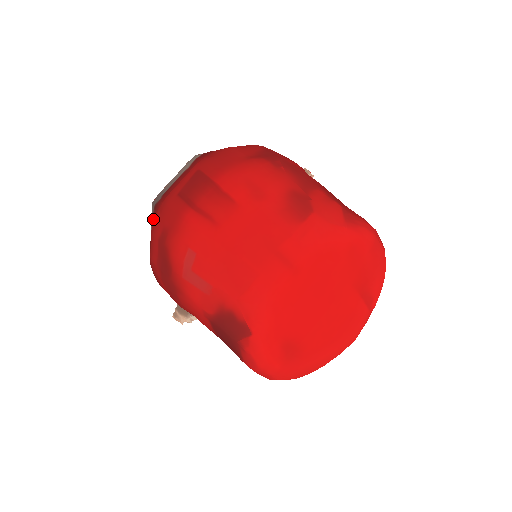
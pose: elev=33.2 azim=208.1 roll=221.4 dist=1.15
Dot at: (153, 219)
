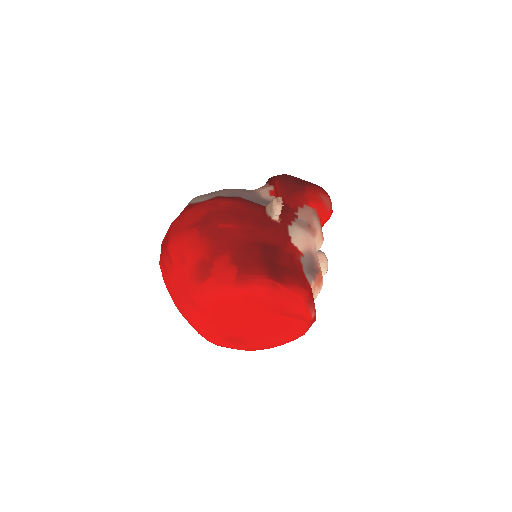
Dot at: occluded
